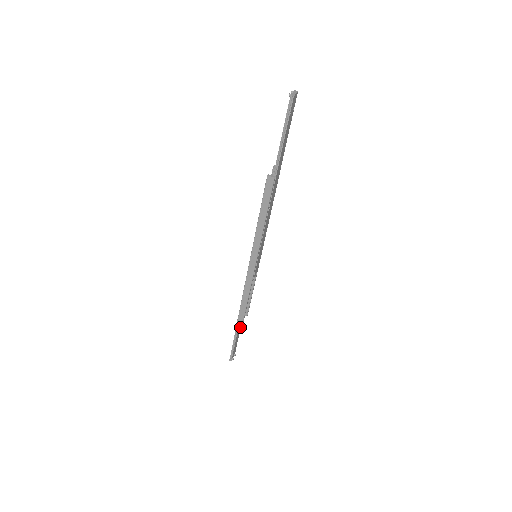
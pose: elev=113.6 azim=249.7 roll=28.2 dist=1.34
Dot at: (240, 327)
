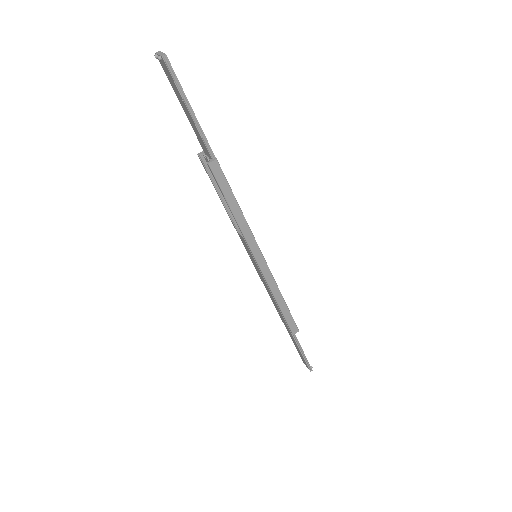
Dot at: occluded
